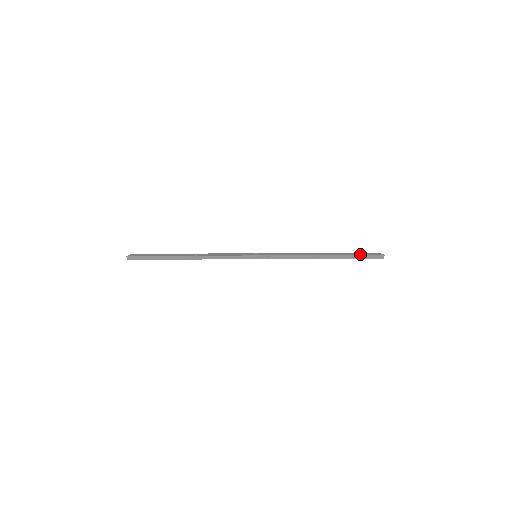
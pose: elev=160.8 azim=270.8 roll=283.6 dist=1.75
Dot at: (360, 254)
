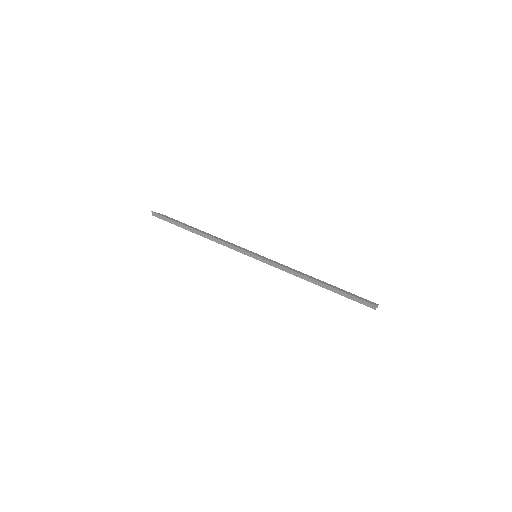
Dot at: occluded
